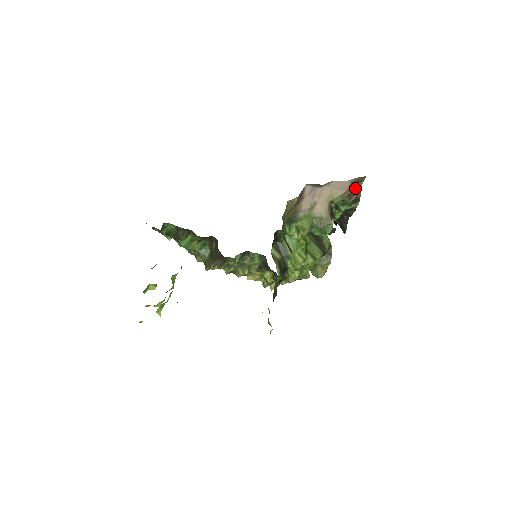
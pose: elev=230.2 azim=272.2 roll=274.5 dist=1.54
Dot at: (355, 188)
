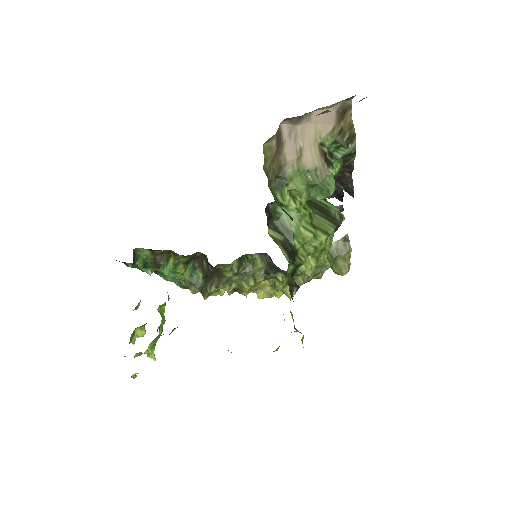
Dot at: (344, 121)
